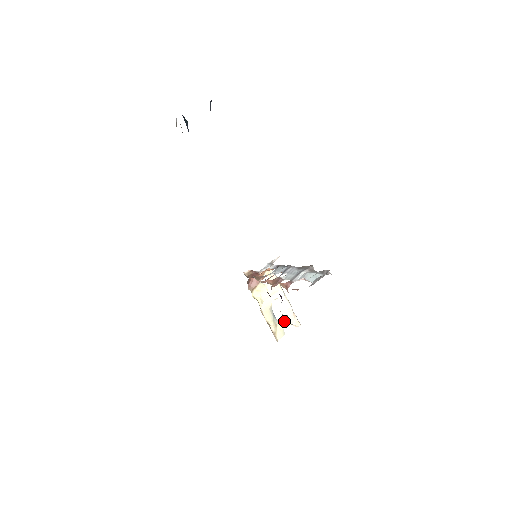
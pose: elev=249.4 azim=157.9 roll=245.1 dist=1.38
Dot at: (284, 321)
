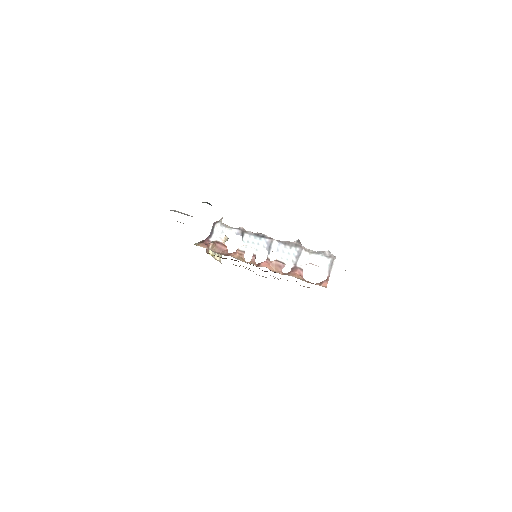
Dot at: occluded
